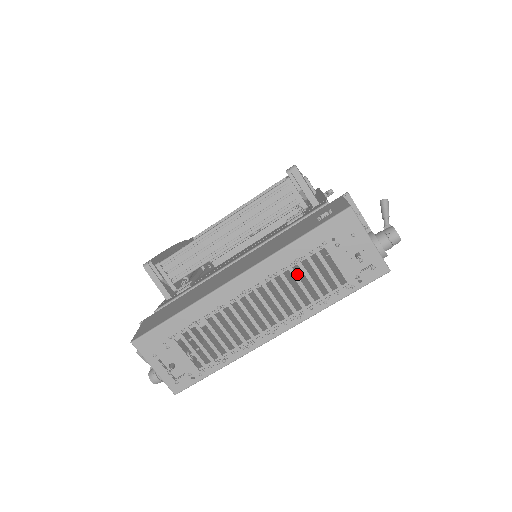
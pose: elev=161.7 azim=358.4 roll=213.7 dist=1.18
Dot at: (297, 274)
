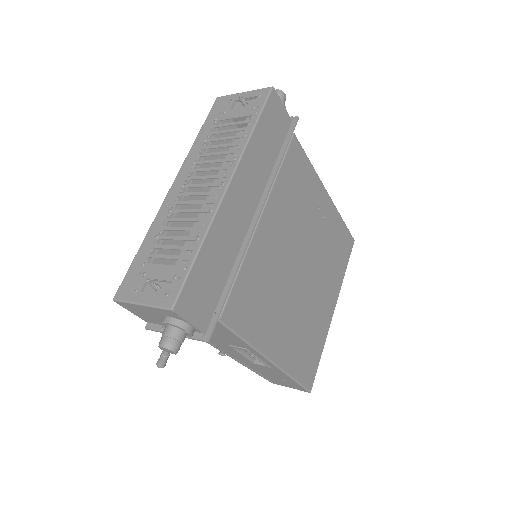
Dot at: (304, 241)
